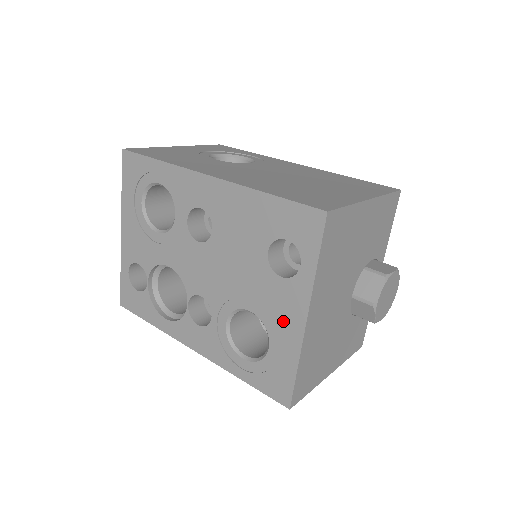
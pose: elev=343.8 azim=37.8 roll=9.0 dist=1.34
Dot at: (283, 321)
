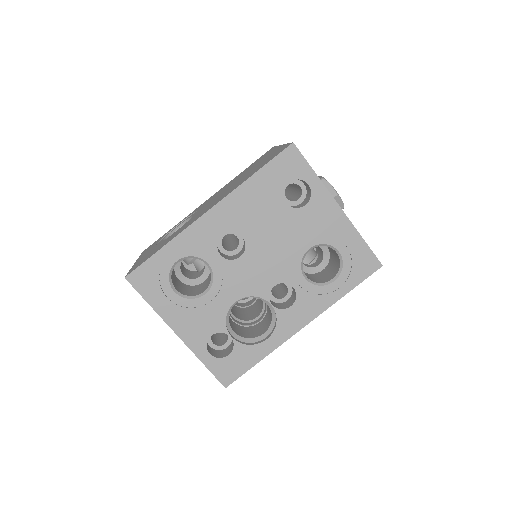
Dot at: (331, 225)
